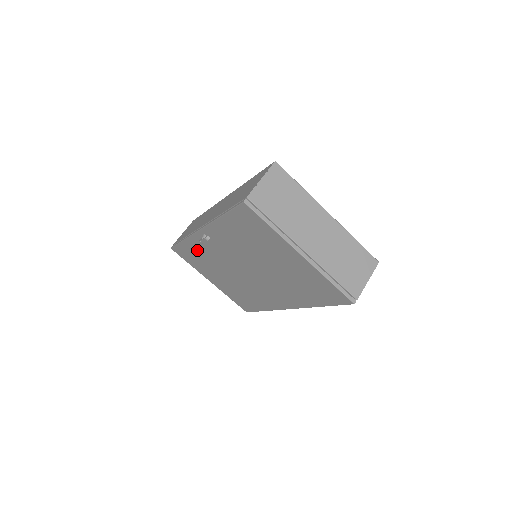
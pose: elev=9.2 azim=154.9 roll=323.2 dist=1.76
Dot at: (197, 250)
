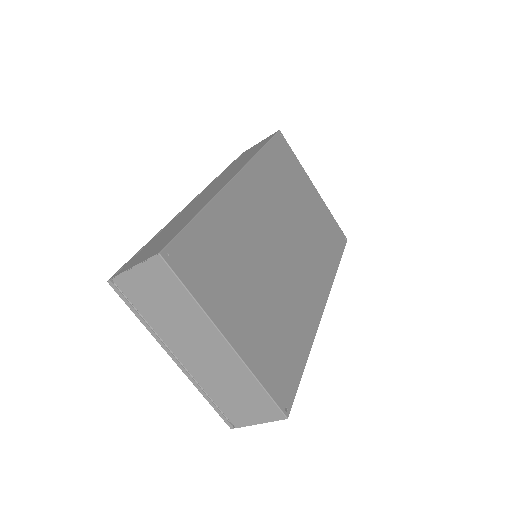
Dot at: occluded
